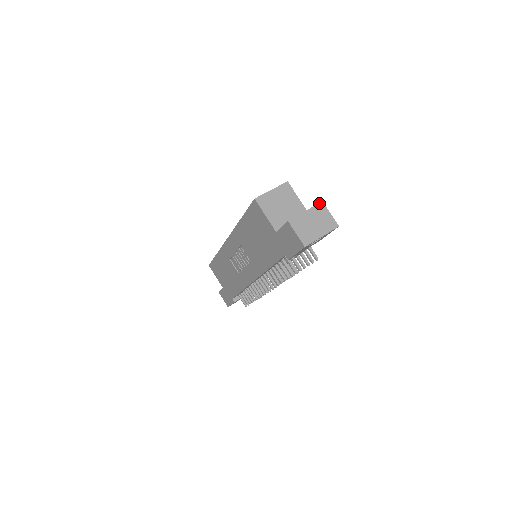
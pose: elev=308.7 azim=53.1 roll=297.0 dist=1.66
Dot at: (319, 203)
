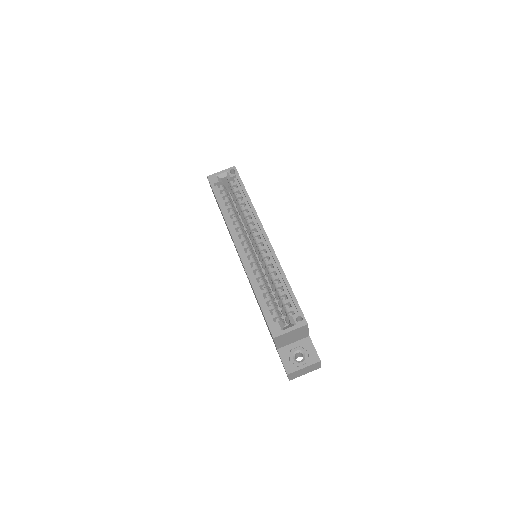
Dot at: (317, 362)
